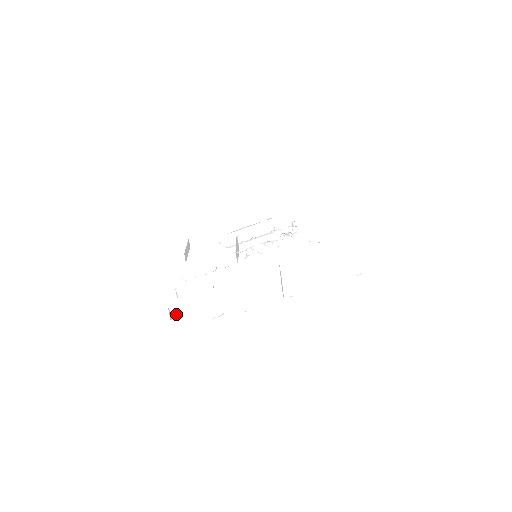
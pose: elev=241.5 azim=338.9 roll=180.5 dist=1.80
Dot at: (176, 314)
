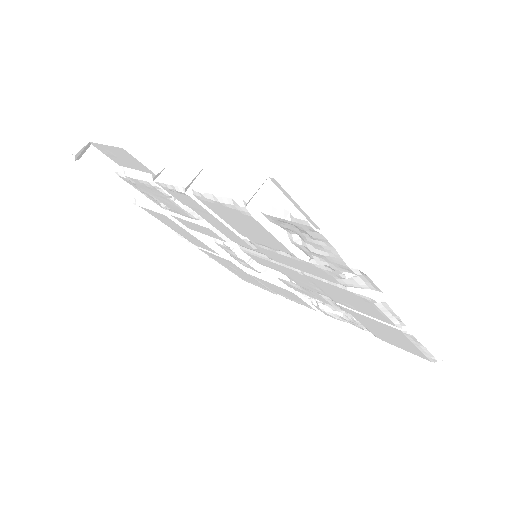
Dot at: (252, 203)
